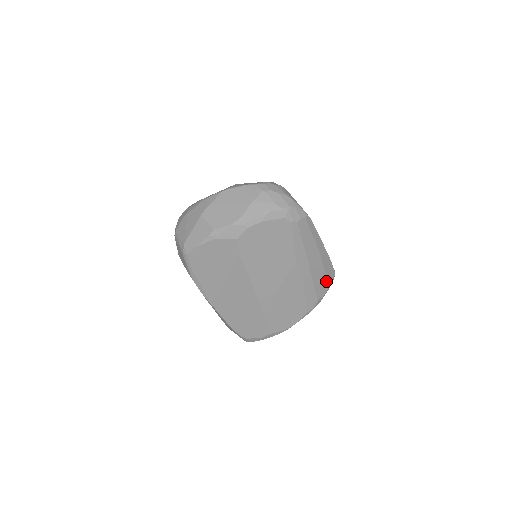
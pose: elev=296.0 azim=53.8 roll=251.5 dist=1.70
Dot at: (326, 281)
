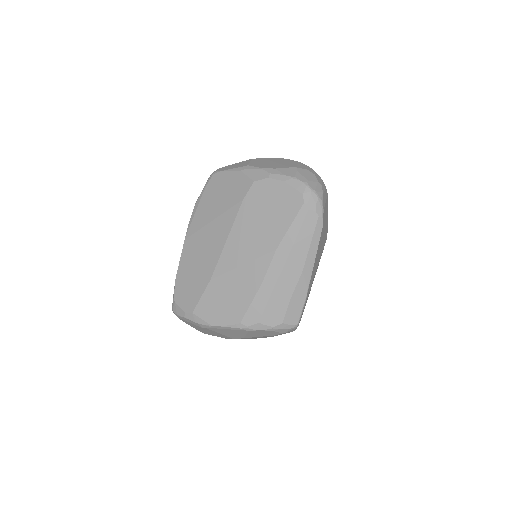
Dot at: (283, 313)
